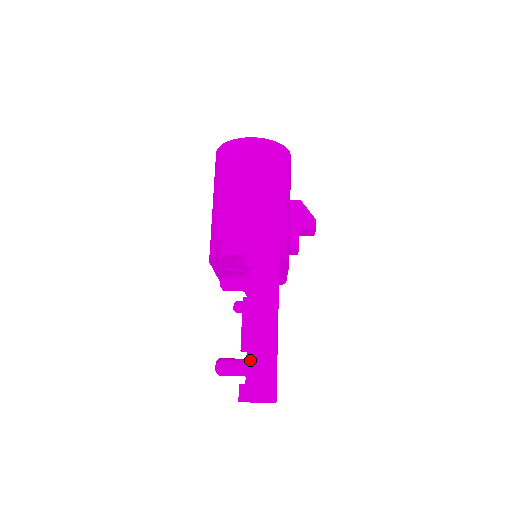
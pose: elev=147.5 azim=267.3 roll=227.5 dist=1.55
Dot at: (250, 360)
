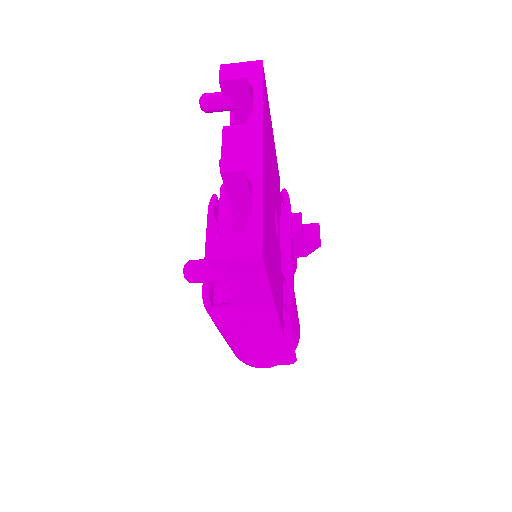
Dot at: occluded
